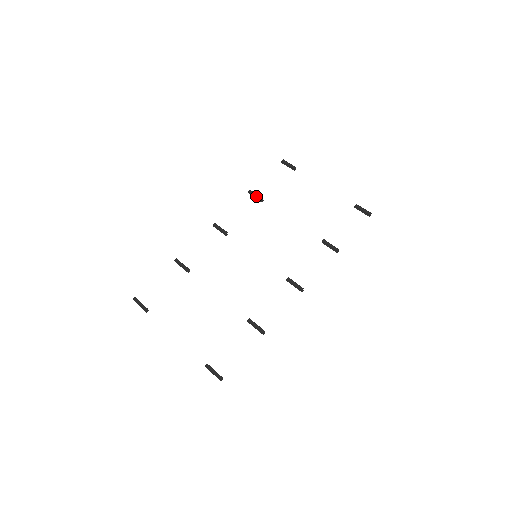
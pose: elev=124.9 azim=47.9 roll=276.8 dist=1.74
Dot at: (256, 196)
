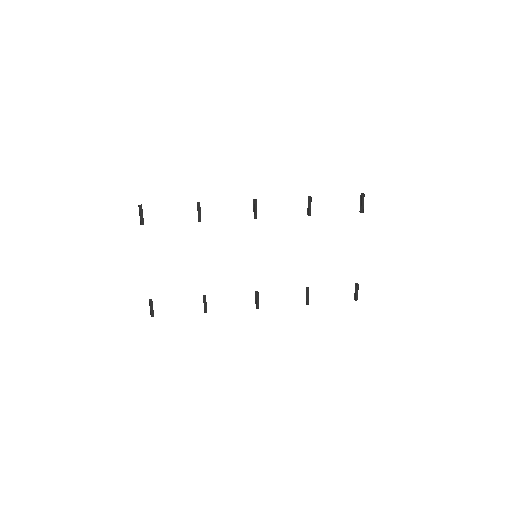
Dot at: (309, 207)
